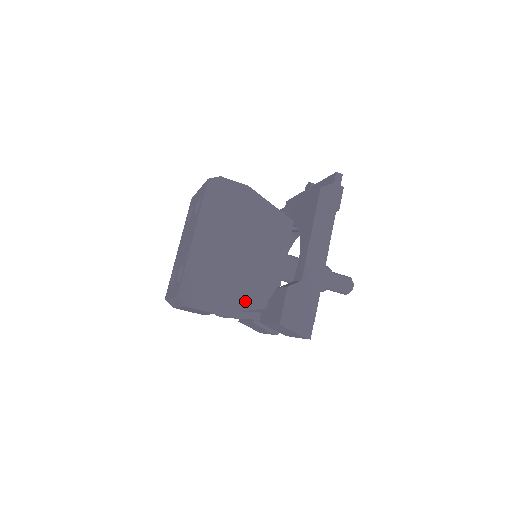
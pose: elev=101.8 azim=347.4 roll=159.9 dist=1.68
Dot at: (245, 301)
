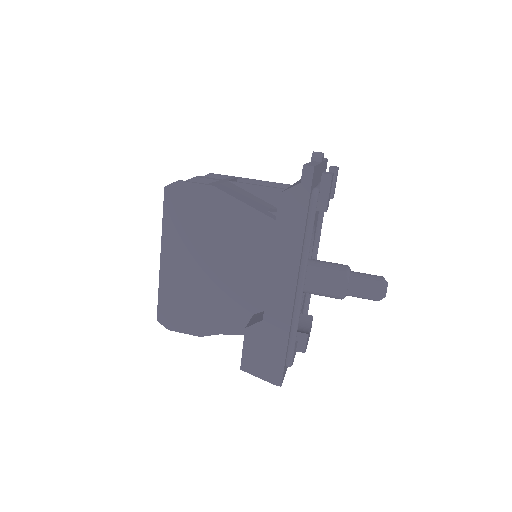
Dot at: (228, 323)
